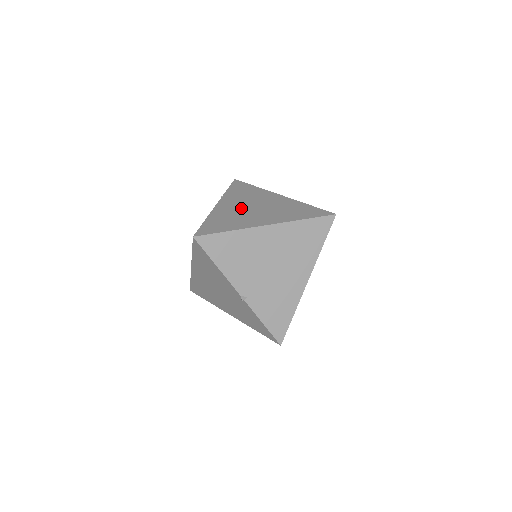
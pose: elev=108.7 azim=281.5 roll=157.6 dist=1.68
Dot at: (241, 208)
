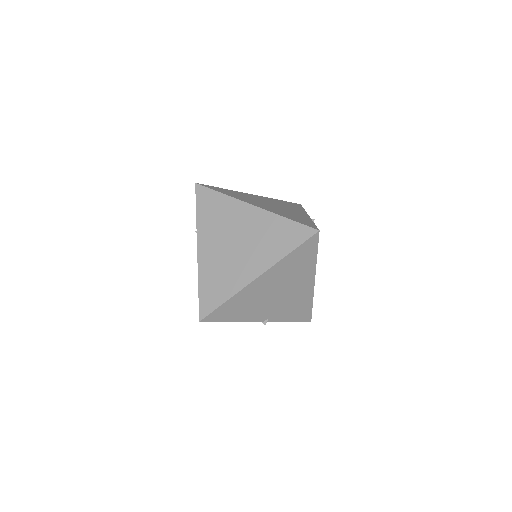
Dot at: (223, 251)
